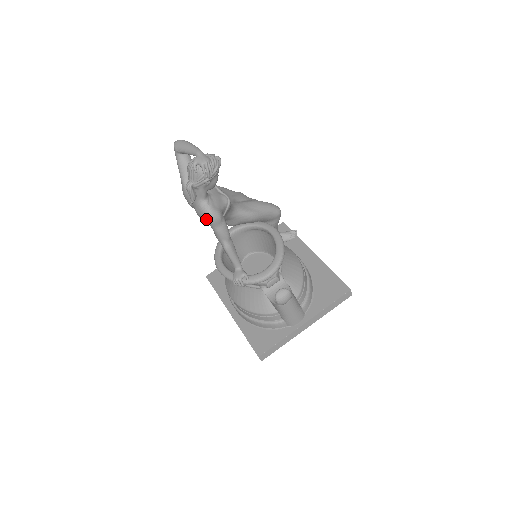
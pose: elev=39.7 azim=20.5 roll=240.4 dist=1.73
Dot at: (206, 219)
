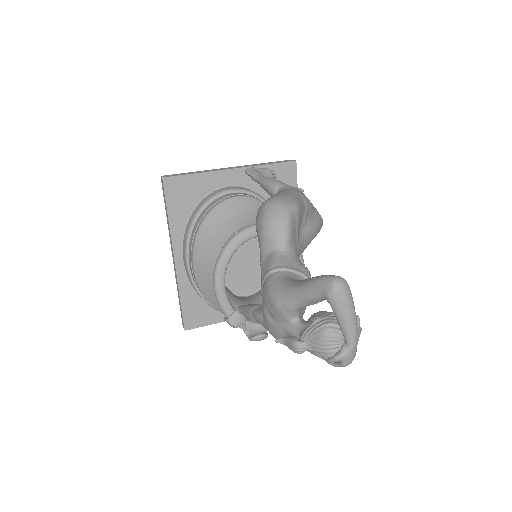
Dot at: (272, 335)
